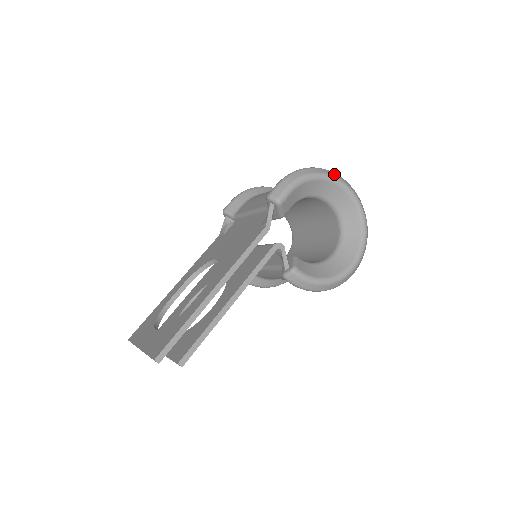
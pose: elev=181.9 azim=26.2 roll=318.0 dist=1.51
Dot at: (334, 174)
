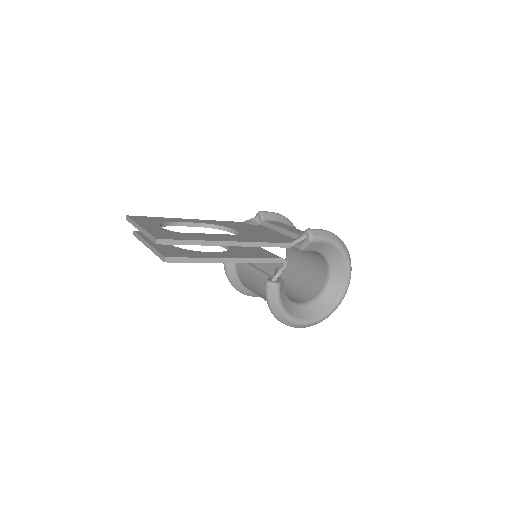
Dot at: occluded
